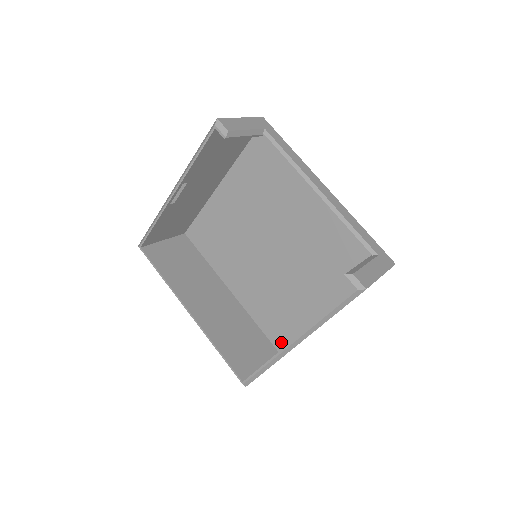
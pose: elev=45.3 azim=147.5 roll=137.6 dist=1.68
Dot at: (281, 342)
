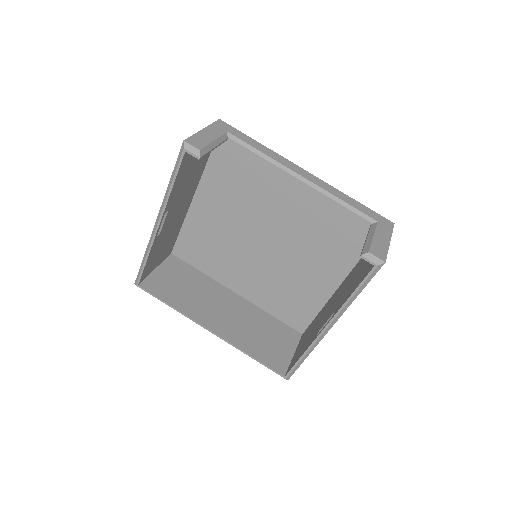
Dot at: (302, 325)
